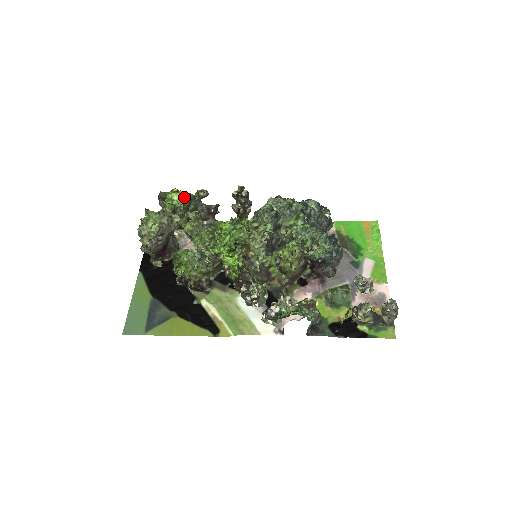
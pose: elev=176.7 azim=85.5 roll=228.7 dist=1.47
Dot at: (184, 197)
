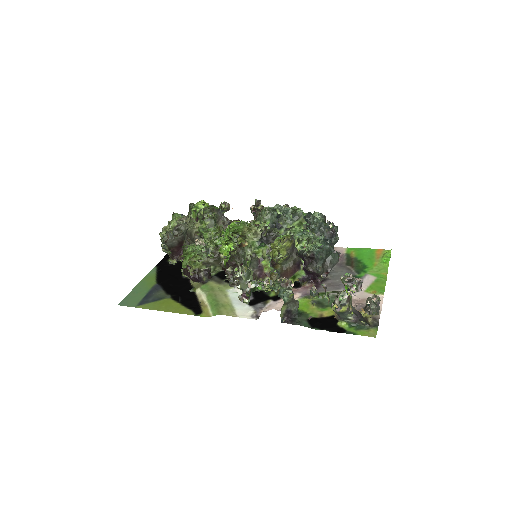
Dot at: occluded
